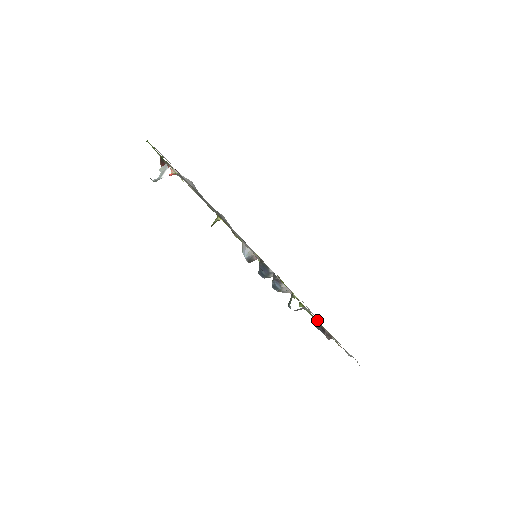
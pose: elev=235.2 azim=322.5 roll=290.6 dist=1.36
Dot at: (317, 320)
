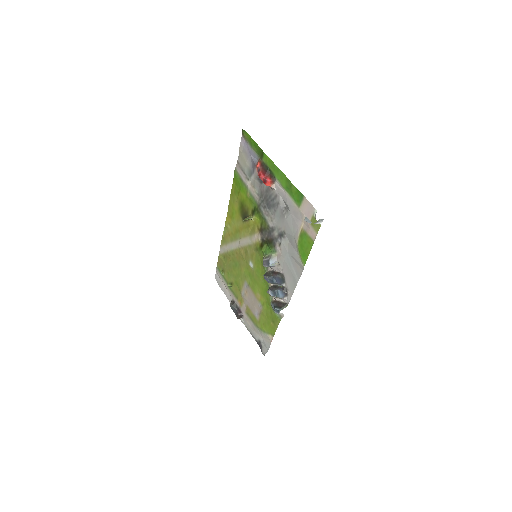
Dot at: (244, 305)
